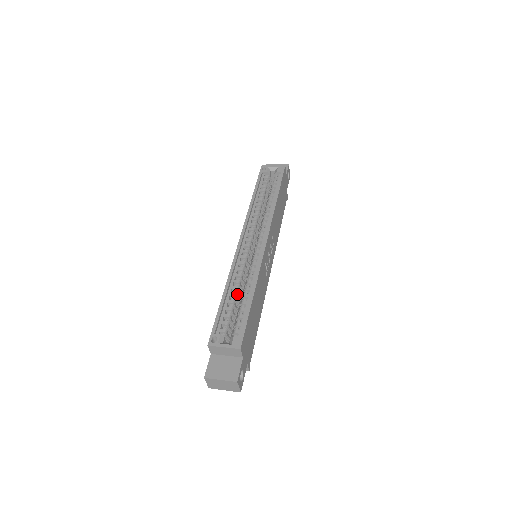
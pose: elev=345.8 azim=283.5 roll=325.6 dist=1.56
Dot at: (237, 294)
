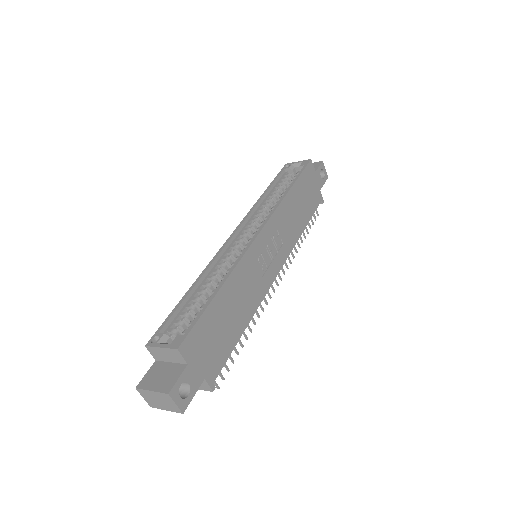
Dot at: (208, 291)
